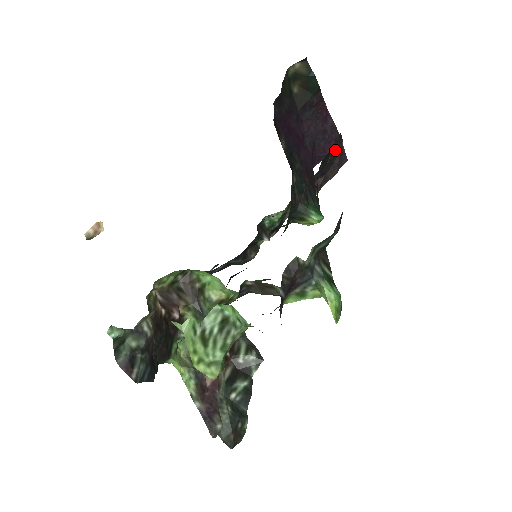
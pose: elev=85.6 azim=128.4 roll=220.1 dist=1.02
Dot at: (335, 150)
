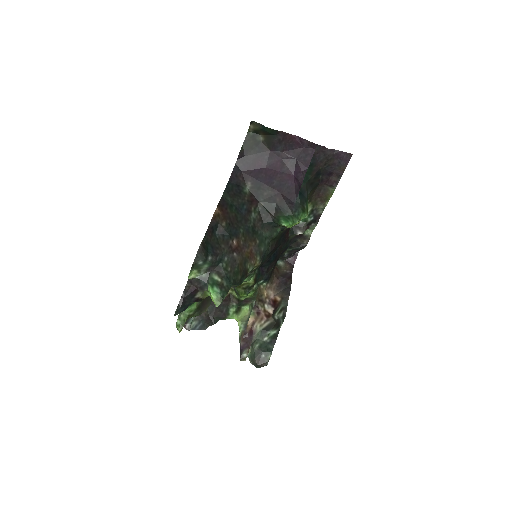
Dot at: (322, 158)
